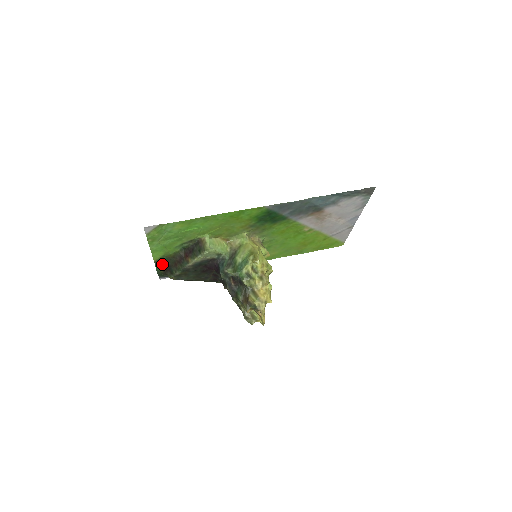
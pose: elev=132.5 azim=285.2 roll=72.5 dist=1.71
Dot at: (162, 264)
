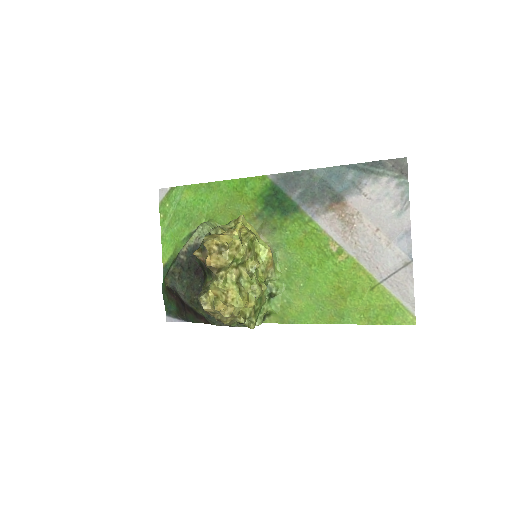
Dot at: occluded
